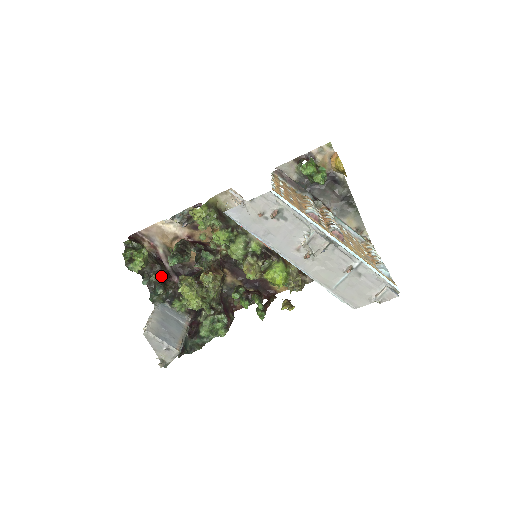
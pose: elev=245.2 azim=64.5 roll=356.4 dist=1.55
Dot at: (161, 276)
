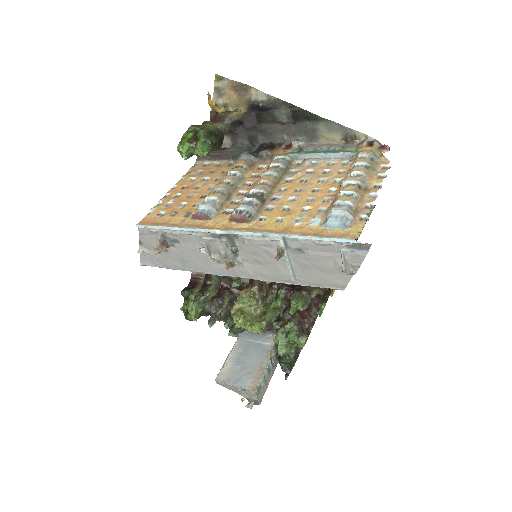
Dot at: (229, 306)
